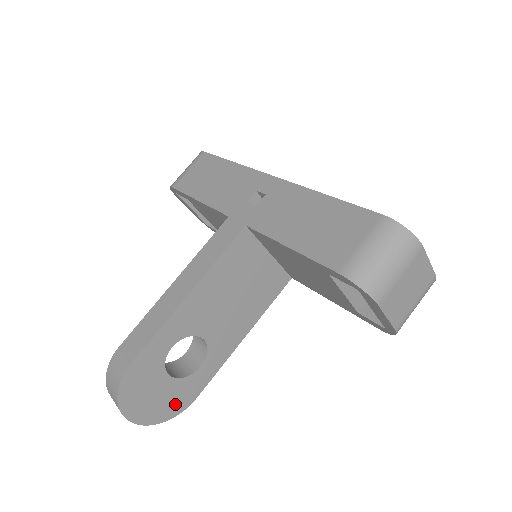
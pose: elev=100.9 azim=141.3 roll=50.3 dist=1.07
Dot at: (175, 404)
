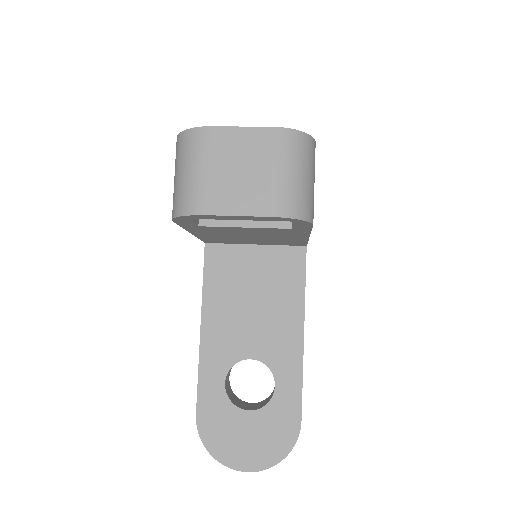
Dot at: (279, 437)
